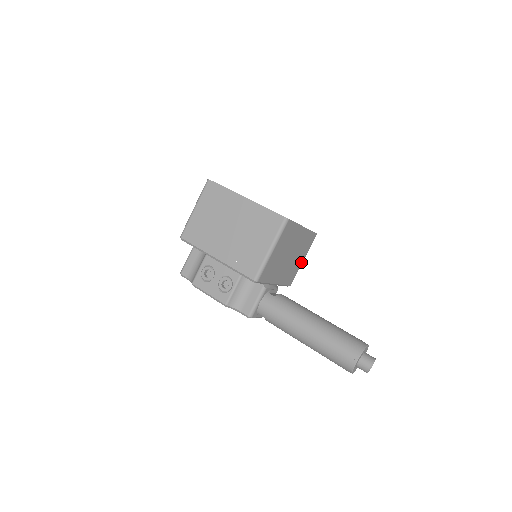
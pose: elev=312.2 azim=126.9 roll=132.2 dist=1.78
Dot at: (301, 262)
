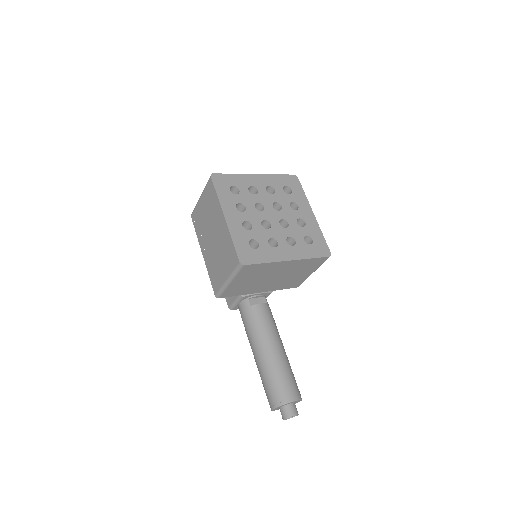
Dot at: (308, 274)
